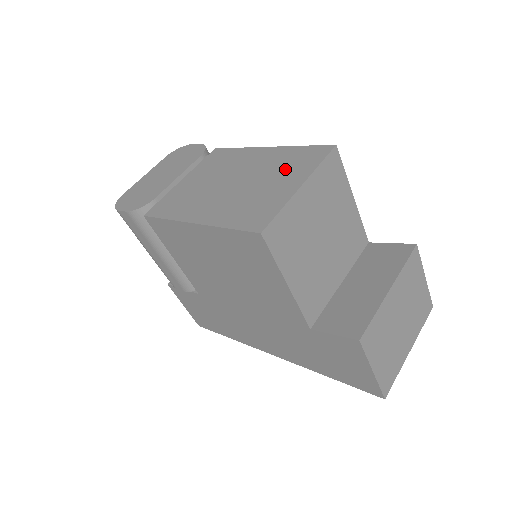
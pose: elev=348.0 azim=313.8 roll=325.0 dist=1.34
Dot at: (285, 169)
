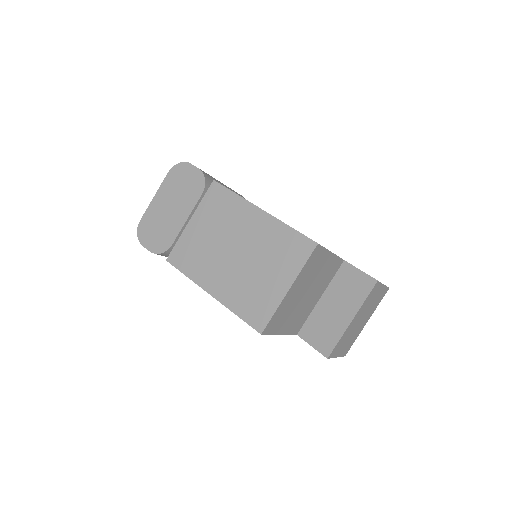
Dot at: (277, 258)
